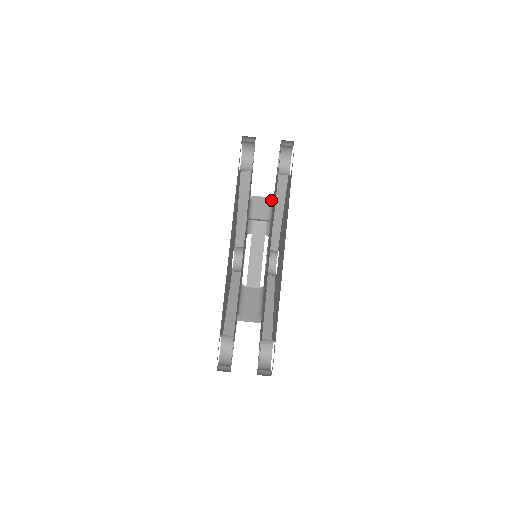
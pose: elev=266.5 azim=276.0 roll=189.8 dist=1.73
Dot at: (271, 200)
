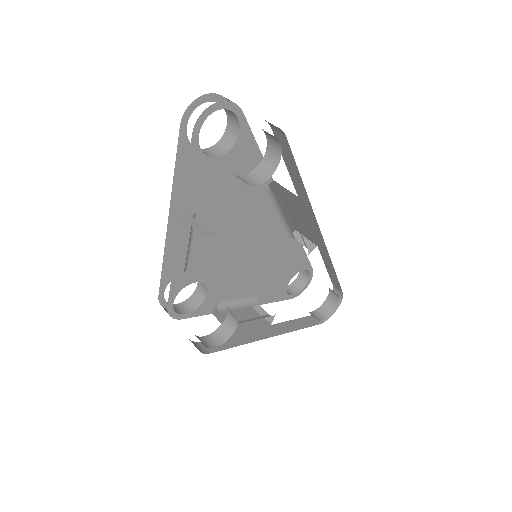
Dot at: (266, 324)
